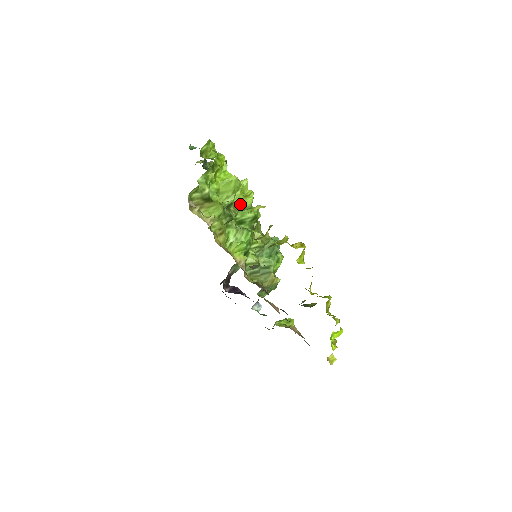
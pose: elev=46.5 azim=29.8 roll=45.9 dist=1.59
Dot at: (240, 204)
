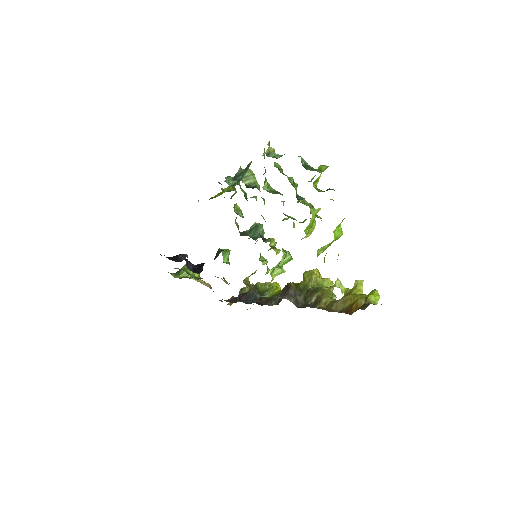
Dot at: (306, 236)
